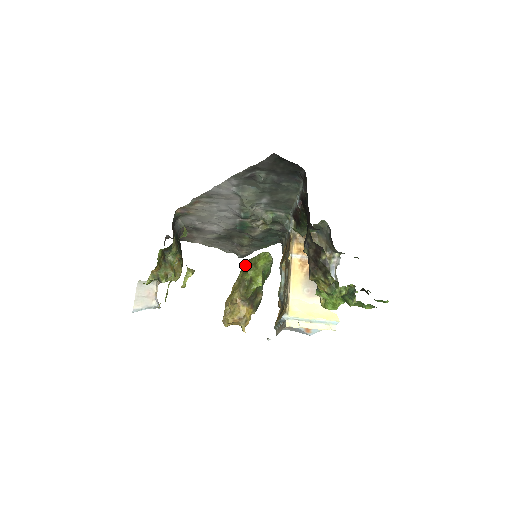
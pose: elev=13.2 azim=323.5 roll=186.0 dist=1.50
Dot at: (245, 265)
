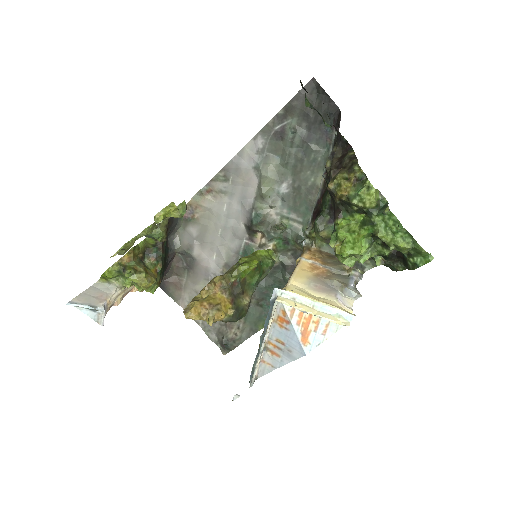
Dot at: occluded
